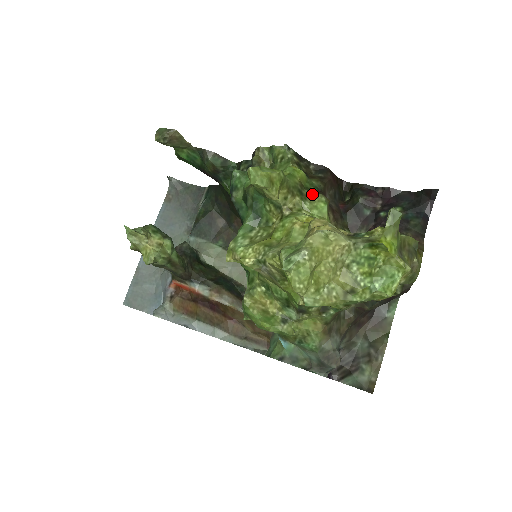
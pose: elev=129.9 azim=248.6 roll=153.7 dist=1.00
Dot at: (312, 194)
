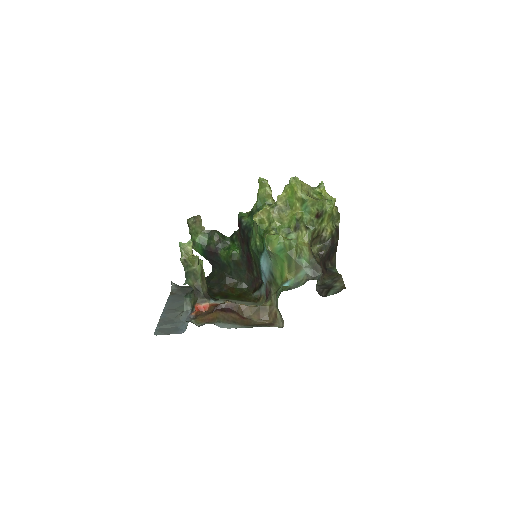
Dot at: occluded
